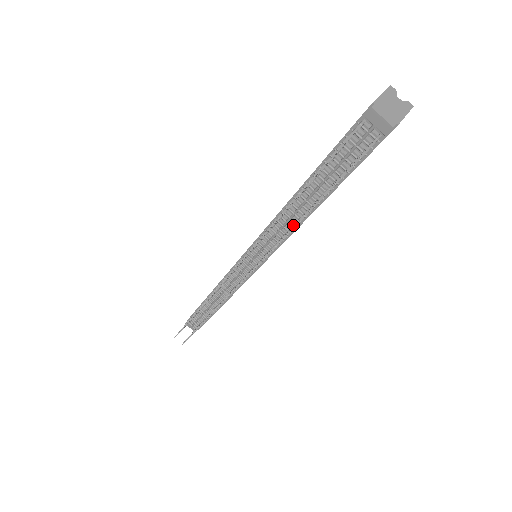
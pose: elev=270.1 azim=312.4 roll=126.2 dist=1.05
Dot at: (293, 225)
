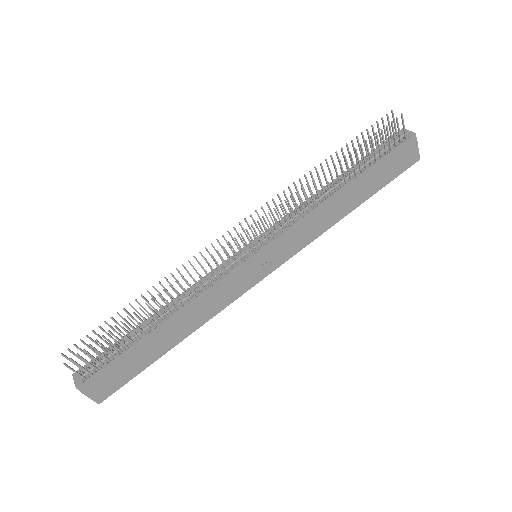
Dot at: (321, 201)
